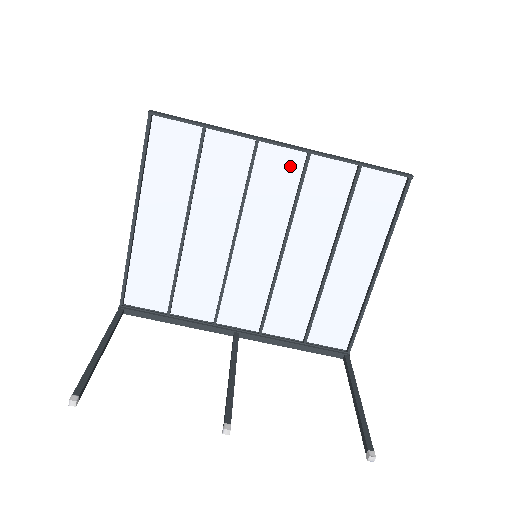
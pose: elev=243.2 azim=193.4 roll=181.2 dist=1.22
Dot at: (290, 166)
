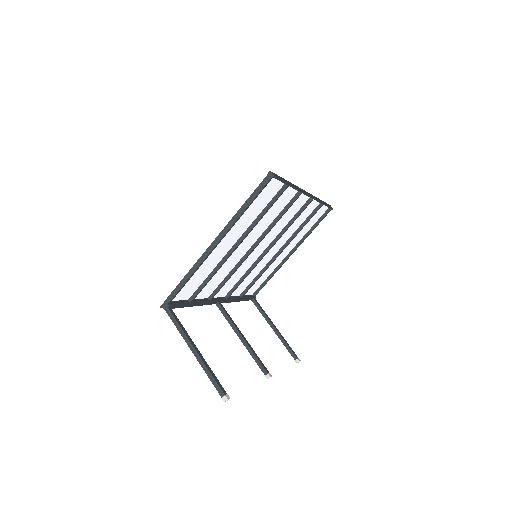
Dot at: (300, 204)
